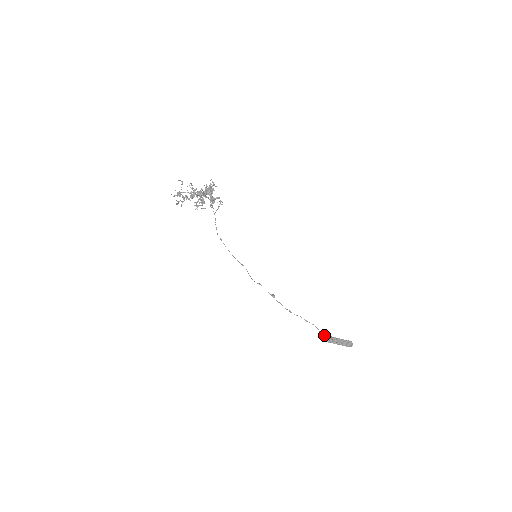
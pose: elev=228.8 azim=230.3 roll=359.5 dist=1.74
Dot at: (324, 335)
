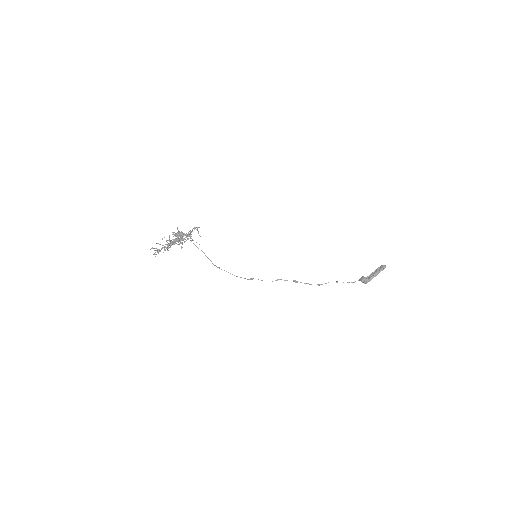
Dot at: (359, 280)
